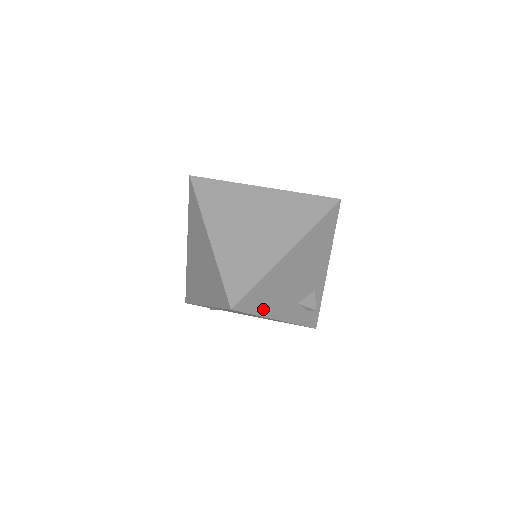
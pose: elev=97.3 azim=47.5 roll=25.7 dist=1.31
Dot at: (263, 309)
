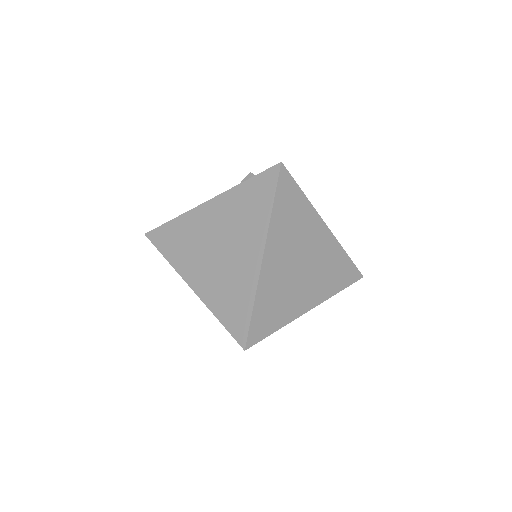
Dot at: occluded
